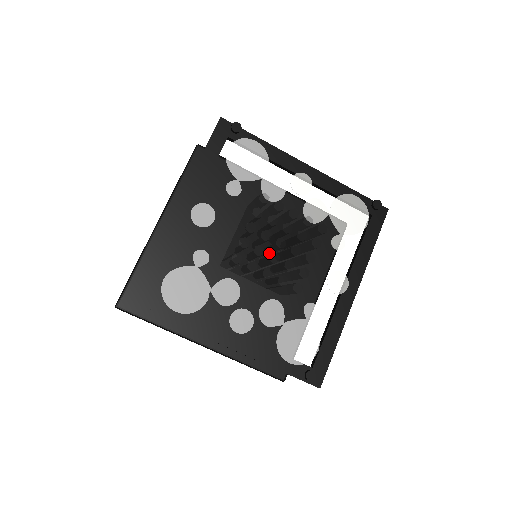
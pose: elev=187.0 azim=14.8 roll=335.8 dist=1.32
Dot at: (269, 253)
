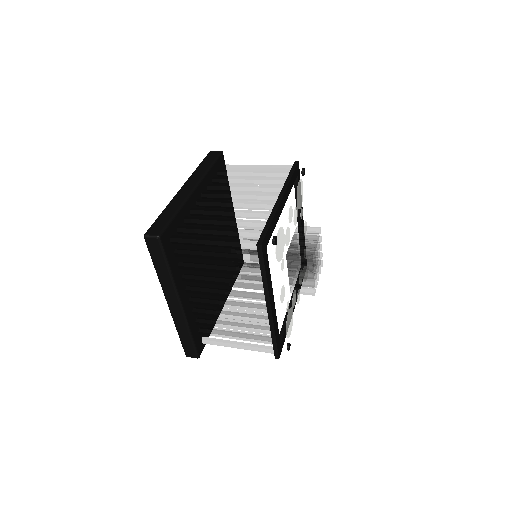
Dot at: occluded
